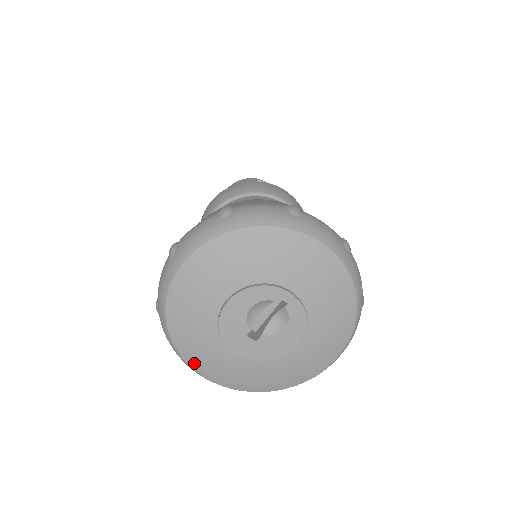
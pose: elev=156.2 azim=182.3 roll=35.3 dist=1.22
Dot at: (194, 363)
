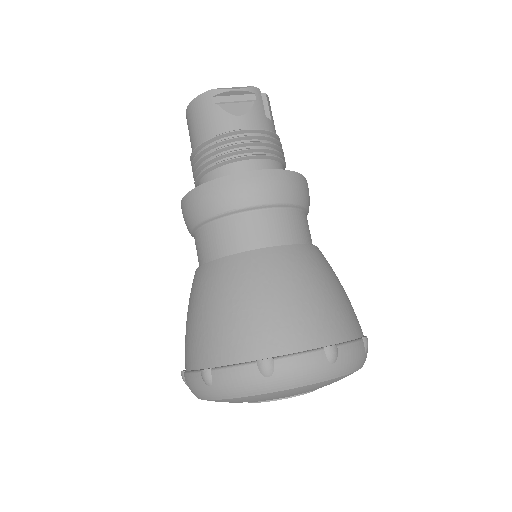
Dot at: occluded
